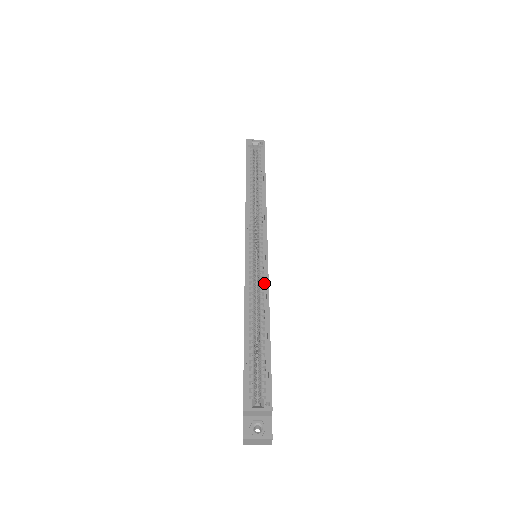
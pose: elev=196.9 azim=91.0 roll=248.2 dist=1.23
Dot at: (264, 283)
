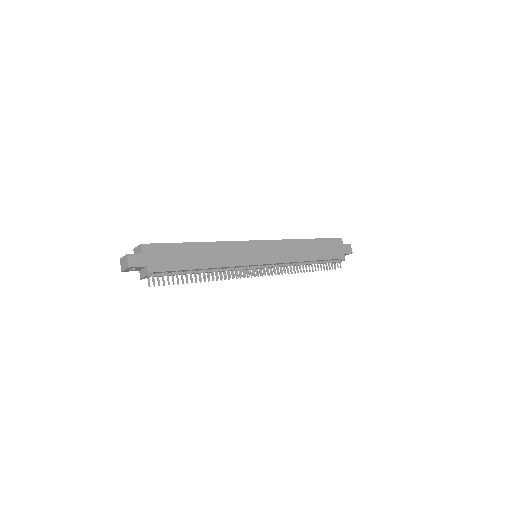
Dot at: (229, 244)
